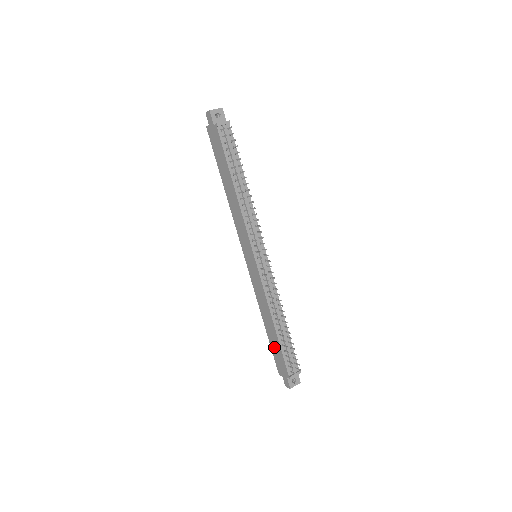
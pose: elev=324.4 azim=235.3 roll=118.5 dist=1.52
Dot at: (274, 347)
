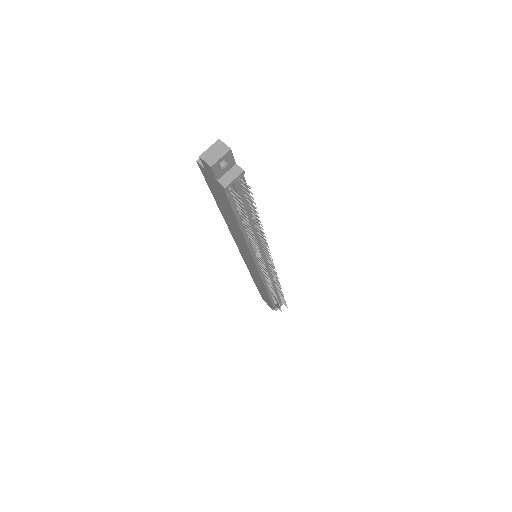
Dot at: occluded
